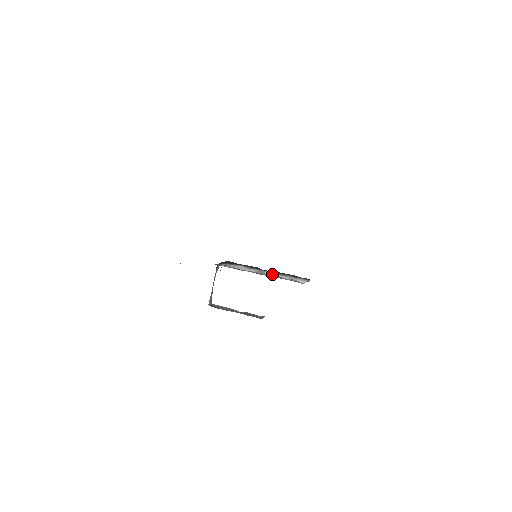
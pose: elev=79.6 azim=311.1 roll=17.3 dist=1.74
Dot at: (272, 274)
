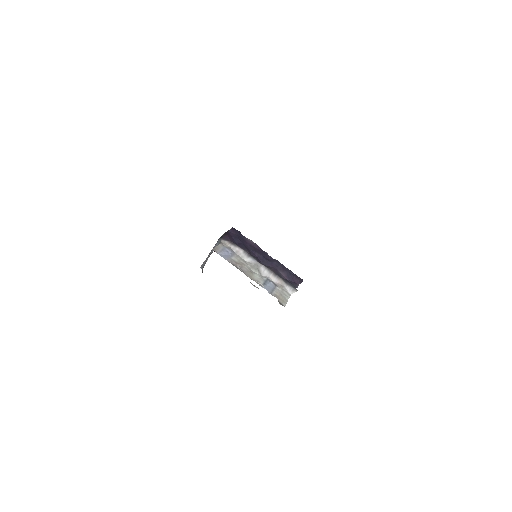
Dot at: (266, 271)
